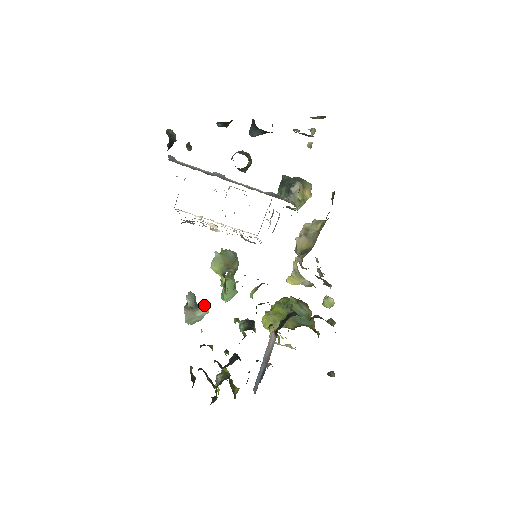
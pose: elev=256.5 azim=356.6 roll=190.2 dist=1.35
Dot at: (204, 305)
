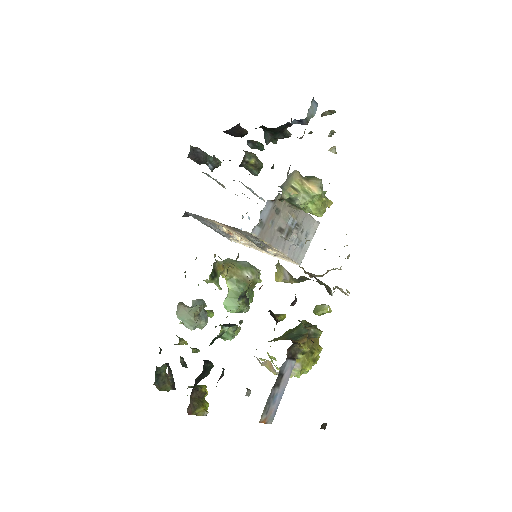
Dot at: occluded
